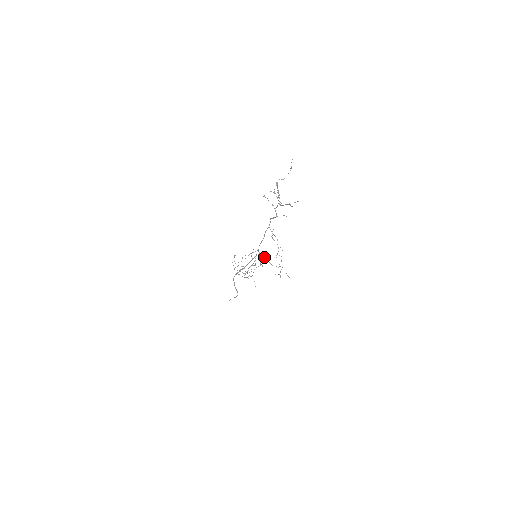
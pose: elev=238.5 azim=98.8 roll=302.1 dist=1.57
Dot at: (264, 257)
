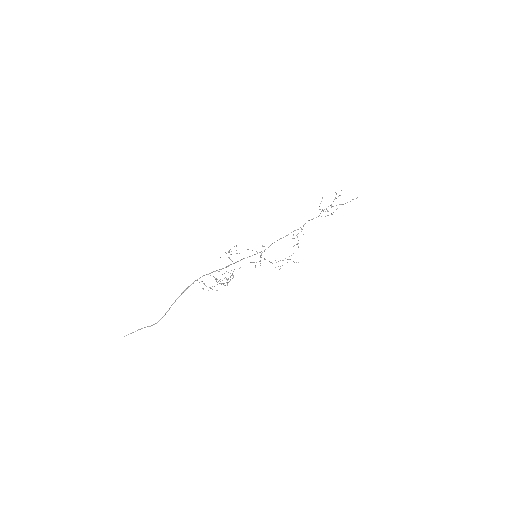
Dot at: occluded
